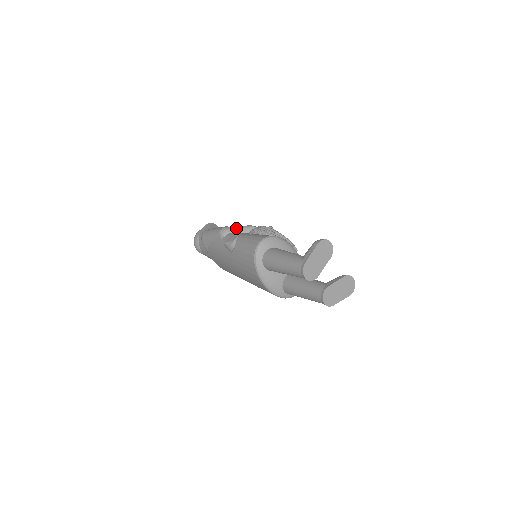
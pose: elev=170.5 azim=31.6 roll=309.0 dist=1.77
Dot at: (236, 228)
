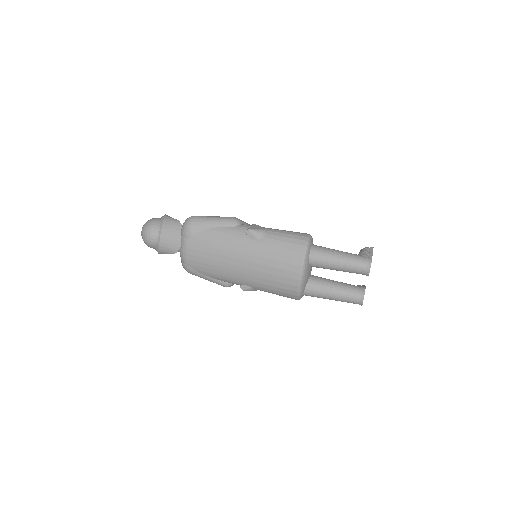
Dot at: (246, 223)
